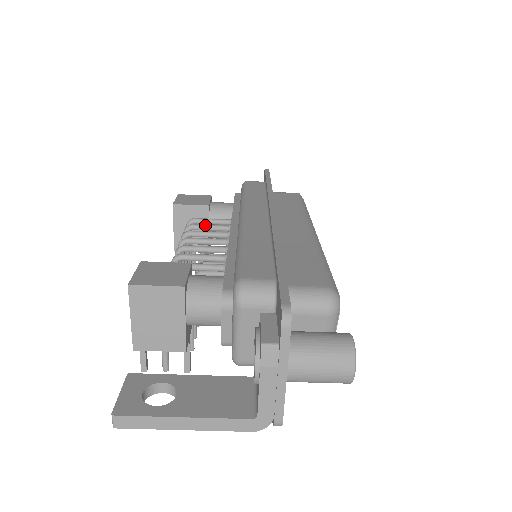
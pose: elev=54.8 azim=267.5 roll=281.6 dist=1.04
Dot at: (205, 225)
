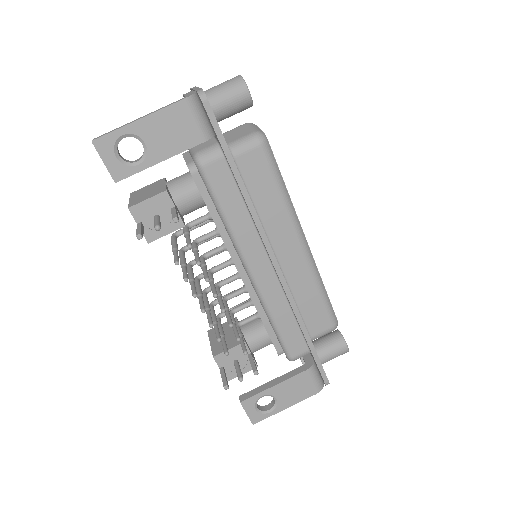
Dot at: (224, 296)
